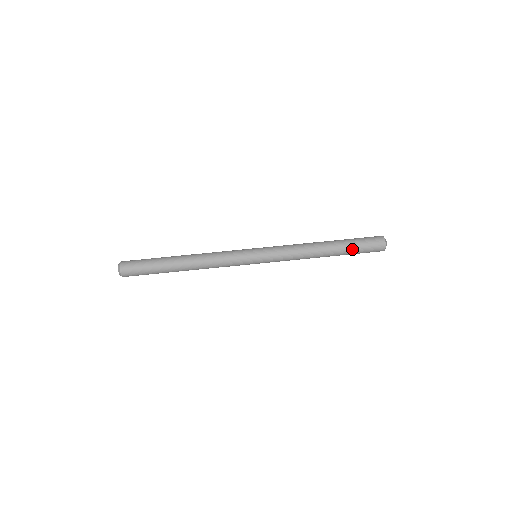
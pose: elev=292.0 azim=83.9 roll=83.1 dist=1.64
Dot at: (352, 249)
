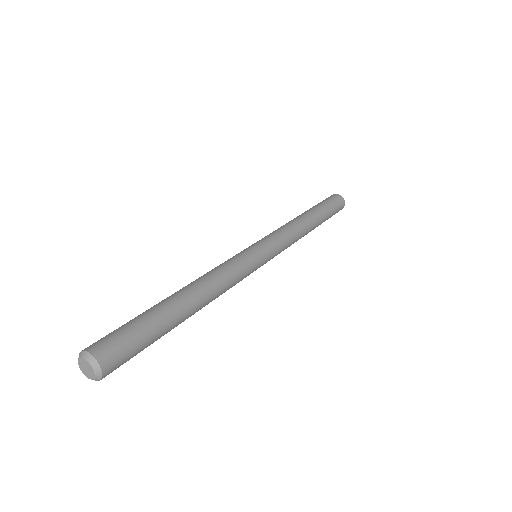
Dot at: (323, 206)
